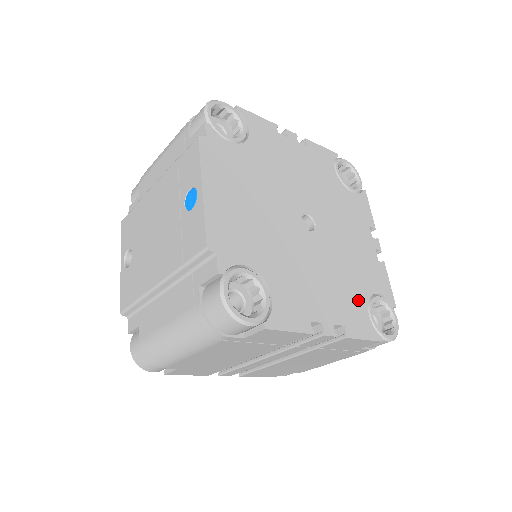
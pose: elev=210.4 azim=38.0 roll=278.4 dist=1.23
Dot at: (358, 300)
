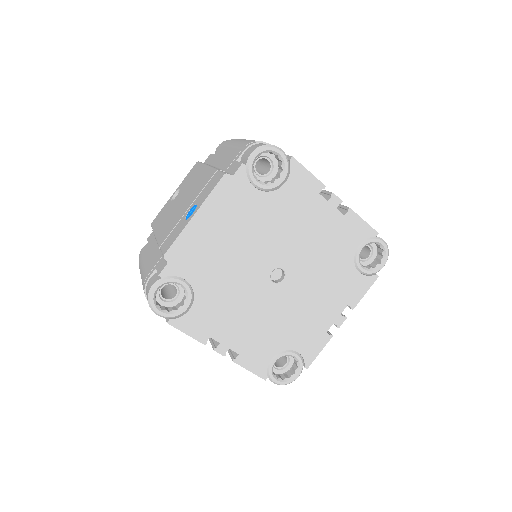
Dot at: (271, 346)
